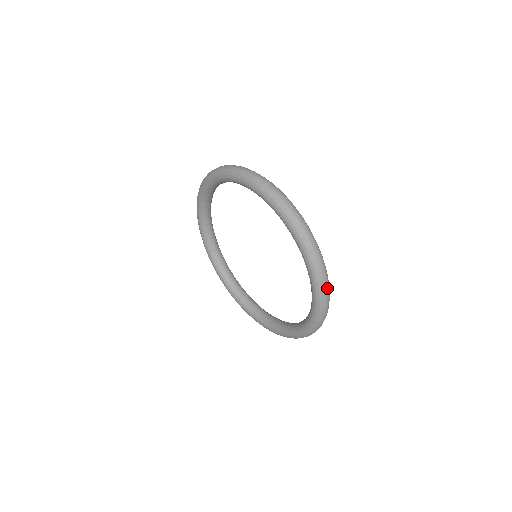
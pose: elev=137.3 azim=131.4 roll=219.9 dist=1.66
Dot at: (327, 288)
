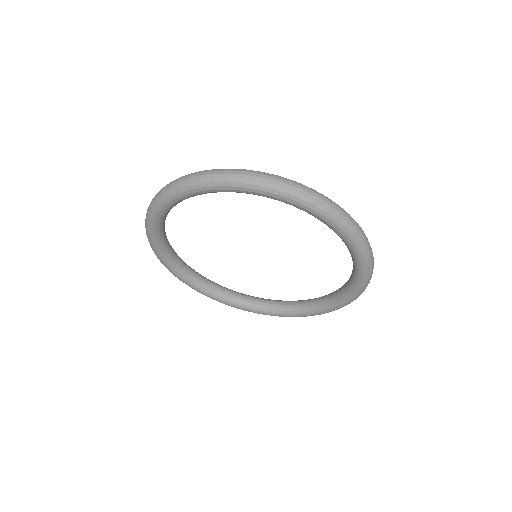
Dot at: (372, 273)
